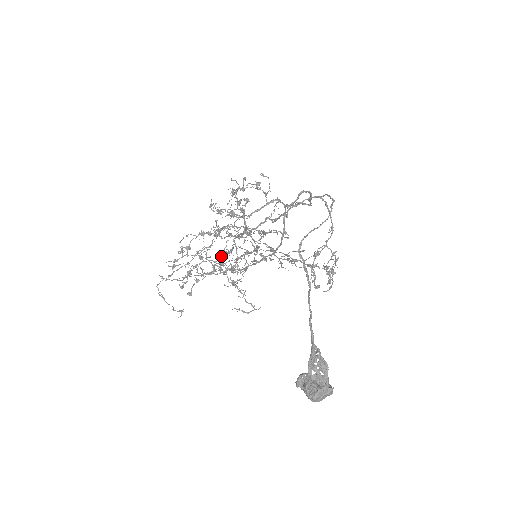
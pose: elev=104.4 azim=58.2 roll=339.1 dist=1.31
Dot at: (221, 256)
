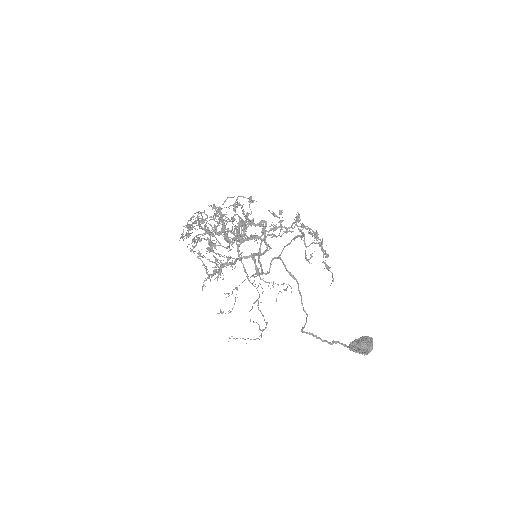
Dot at: (213, 208)
